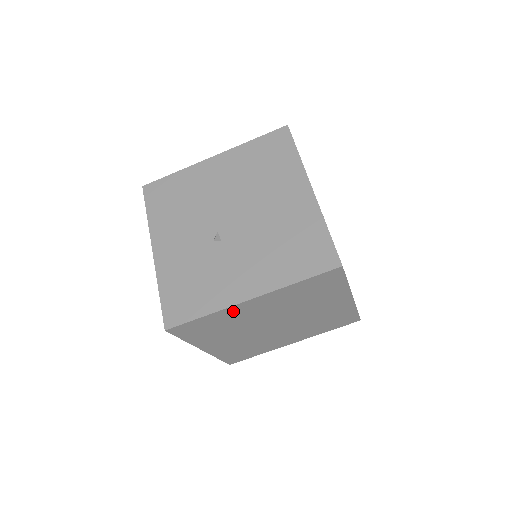
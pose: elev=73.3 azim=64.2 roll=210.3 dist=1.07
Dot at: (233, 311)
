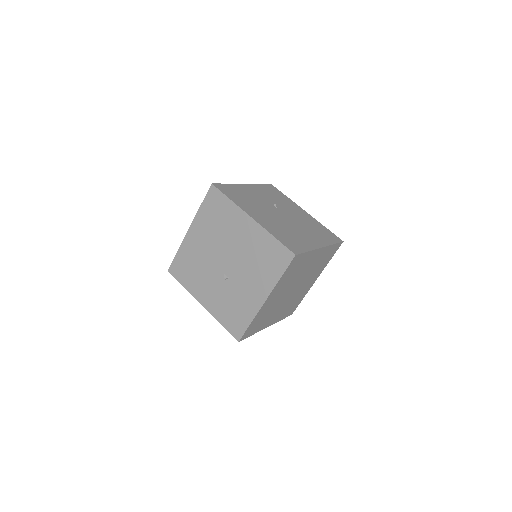
Dot at: (262, 310)
